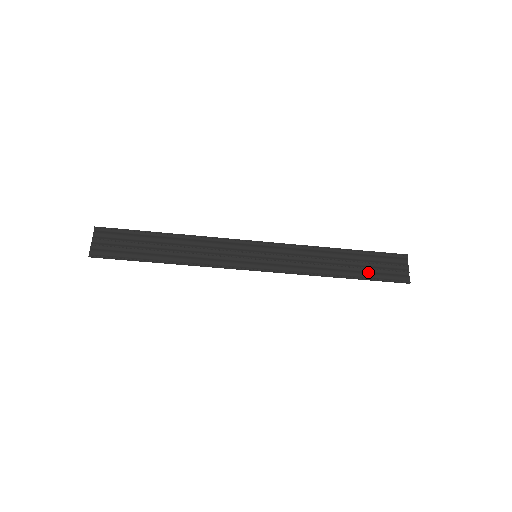
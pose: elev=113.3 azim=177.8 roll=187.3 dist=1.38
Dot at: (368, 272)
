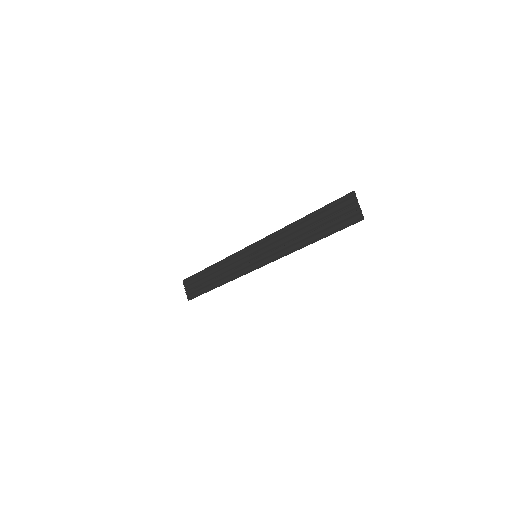
Dot at: (328, 228)
